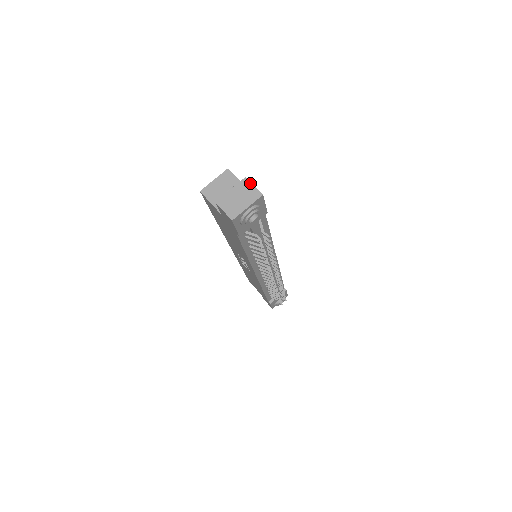
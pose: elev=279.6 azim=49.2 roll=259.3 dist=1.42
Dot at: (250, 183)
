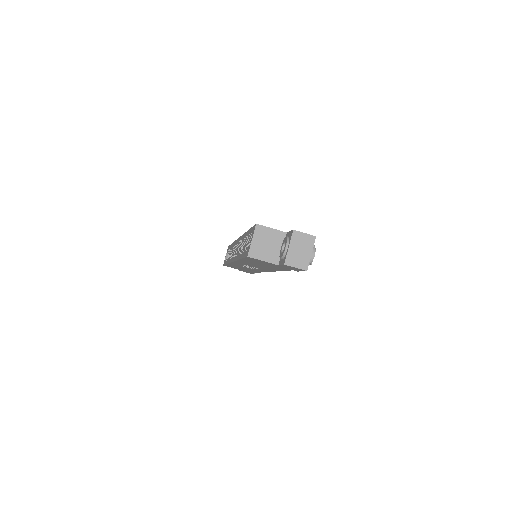
Dot at: (300, 233)
